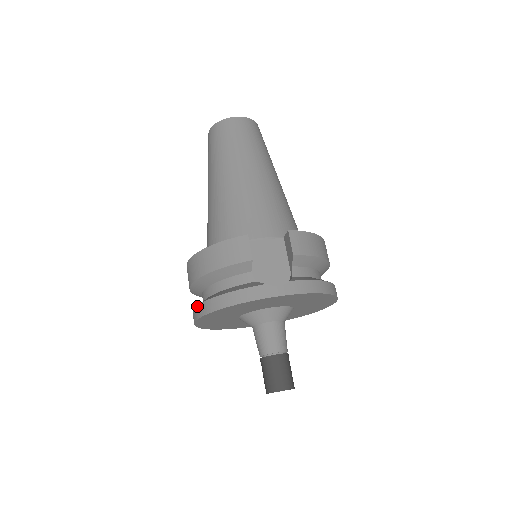
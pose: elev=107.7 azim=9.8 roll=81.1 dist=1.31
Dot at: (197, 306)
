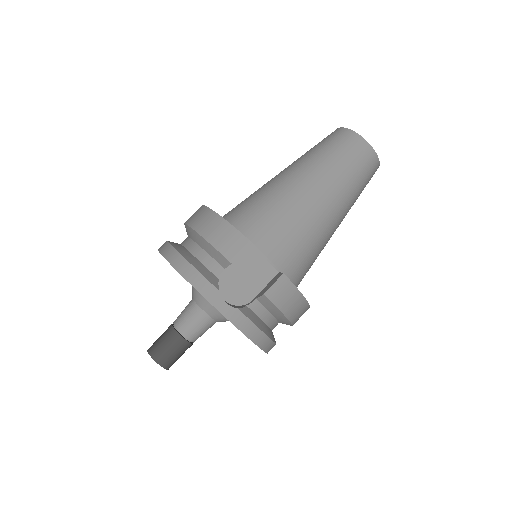
Dot at: (169, 243)
